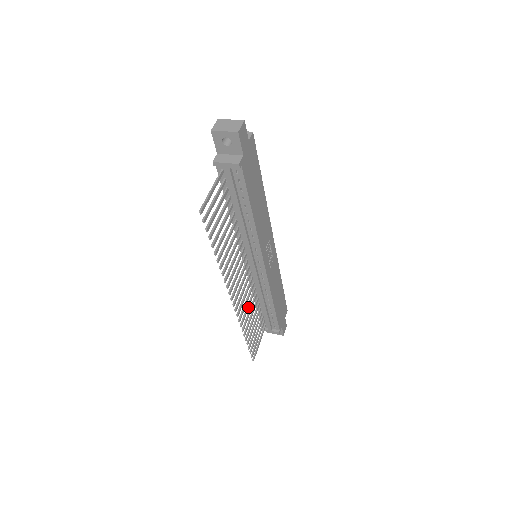
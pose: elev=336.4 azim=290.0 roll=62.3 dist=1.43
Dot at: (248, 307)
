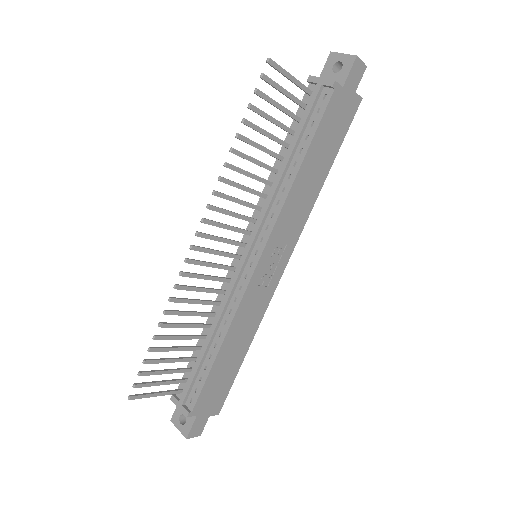
Dot at: (196, 301)
